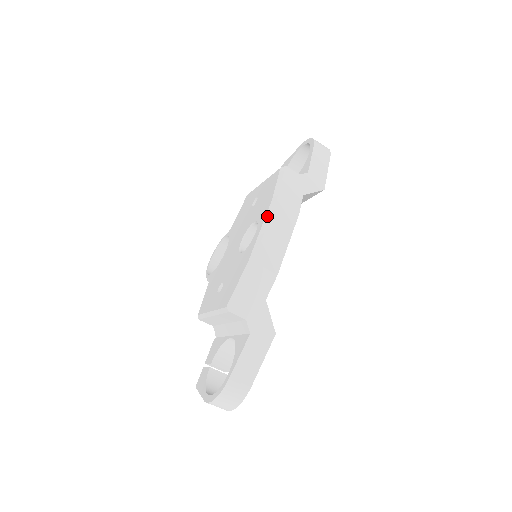
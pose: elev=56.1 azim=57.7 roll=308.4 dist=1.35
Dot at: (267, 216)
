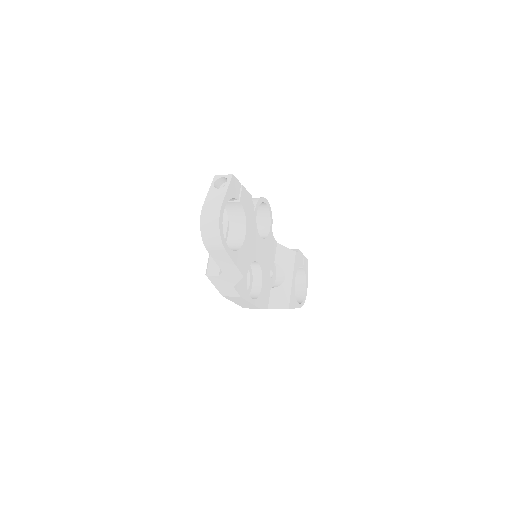
Dot at: occluded
